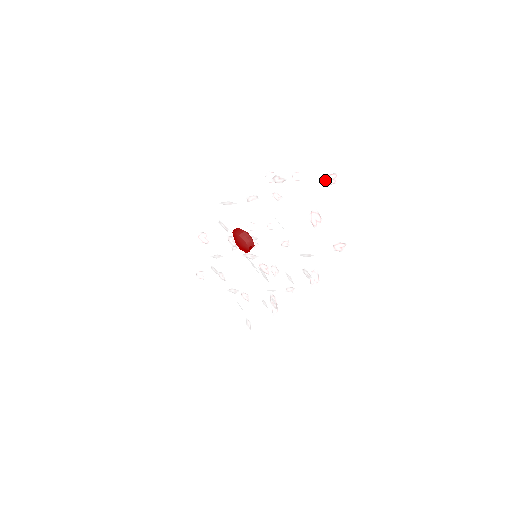
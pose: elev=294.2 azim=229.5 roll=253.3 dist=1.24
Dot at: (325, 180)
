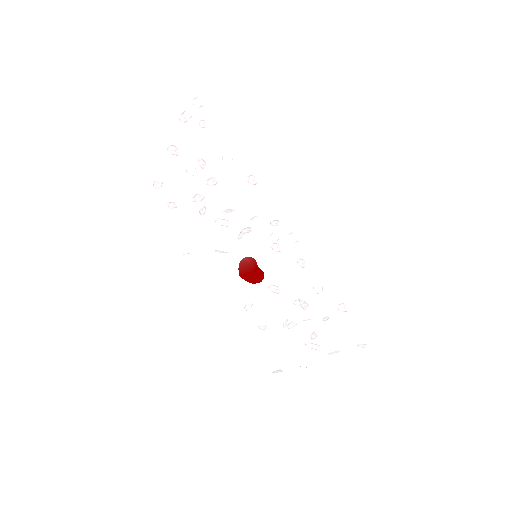
Dot at: occluded
